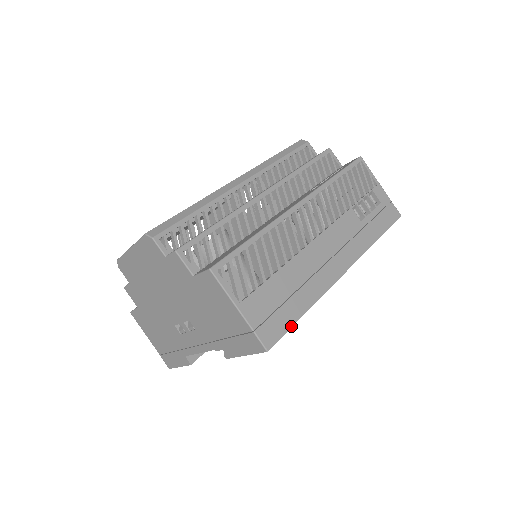
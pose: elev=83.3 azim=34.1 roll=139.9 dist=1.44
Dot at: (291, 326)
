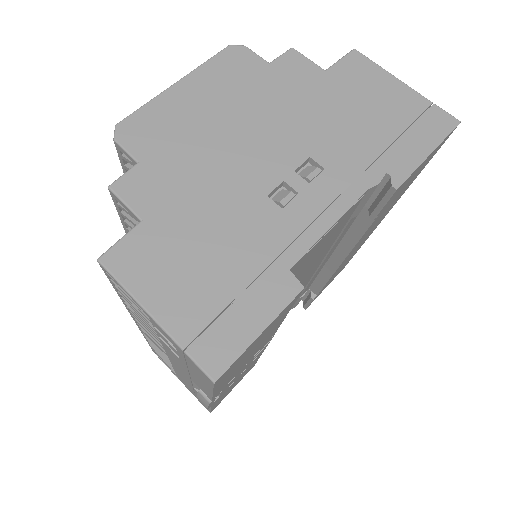
Dot at: occluded
